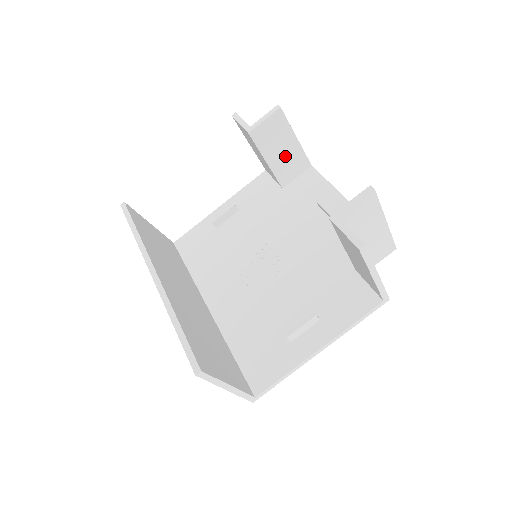
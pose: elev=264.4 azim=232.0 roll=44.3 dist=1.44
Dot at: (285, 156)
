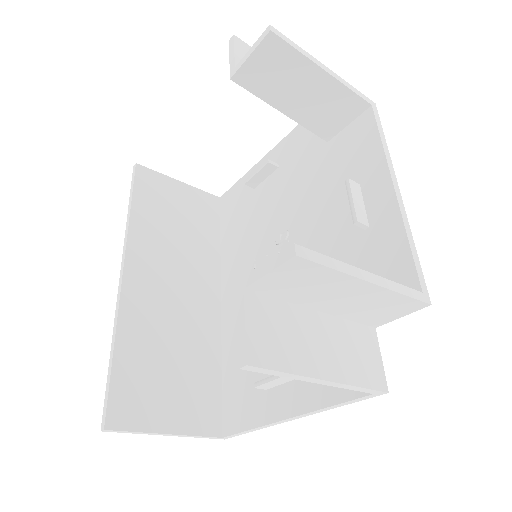
Dot at: (313, 99)
